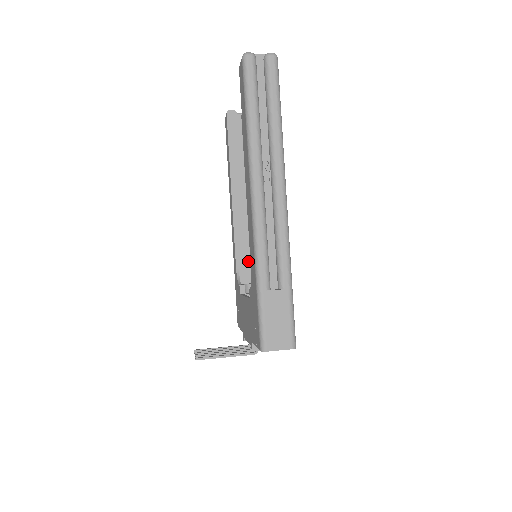
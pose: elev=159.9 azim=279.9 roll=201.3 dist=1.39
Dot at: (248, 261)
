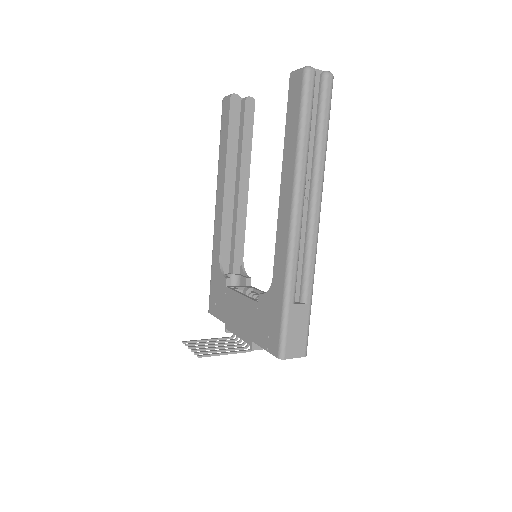
Dot at: occluded
